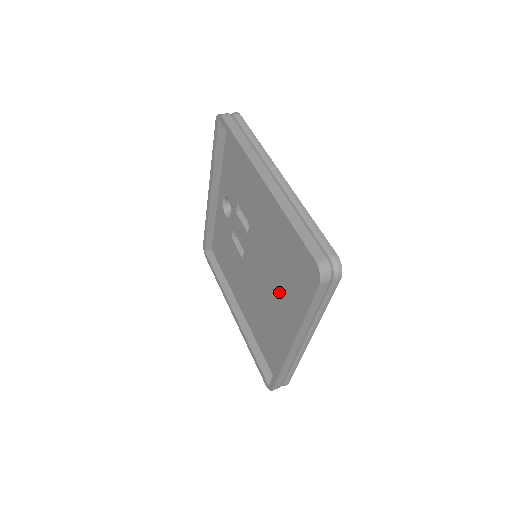
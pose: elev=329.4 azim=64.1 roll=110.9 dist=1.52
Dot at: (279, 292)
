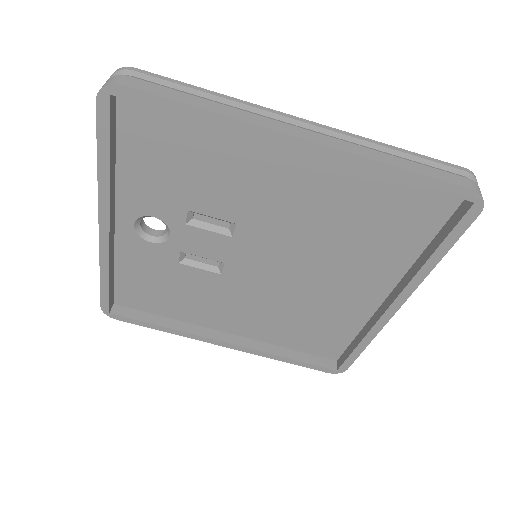
Dot at: (338, 269)
